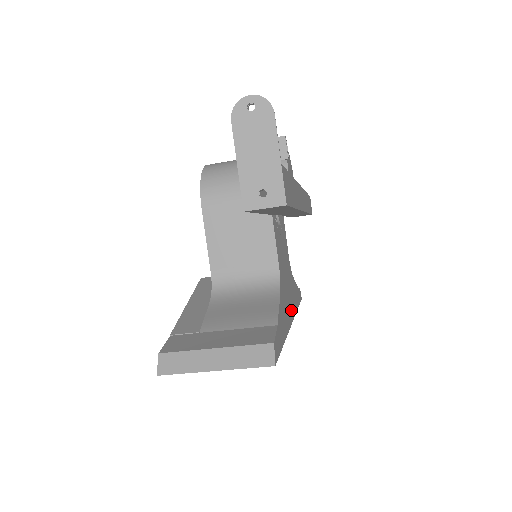
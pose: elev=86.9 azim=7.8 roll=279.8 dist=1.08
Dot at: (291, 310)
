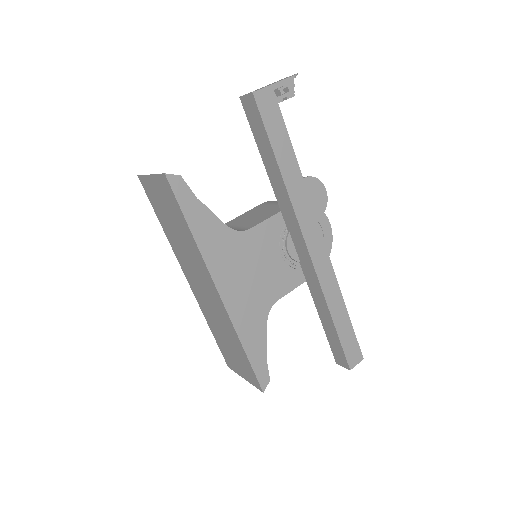
Dot at: (229, 291)
